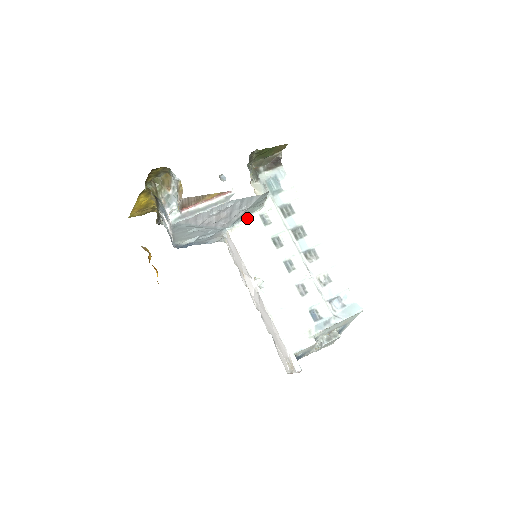
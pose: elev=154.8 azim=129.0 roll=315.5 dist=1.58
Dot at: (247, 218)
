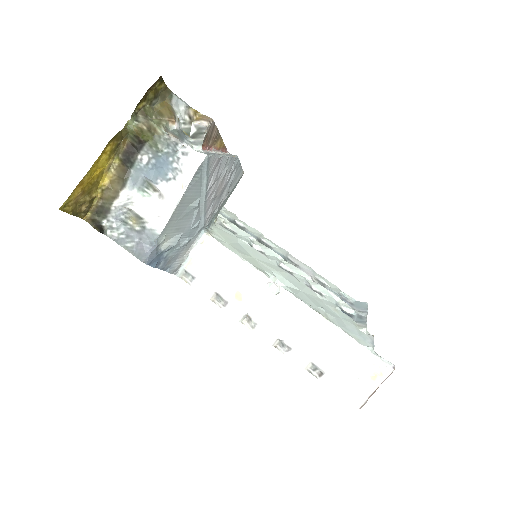
Dot at: (212, 225)
